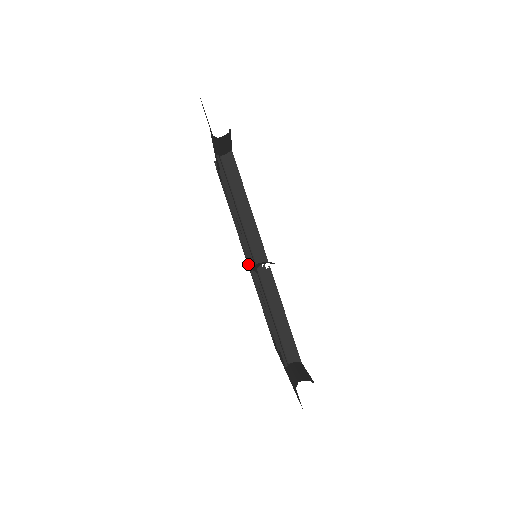
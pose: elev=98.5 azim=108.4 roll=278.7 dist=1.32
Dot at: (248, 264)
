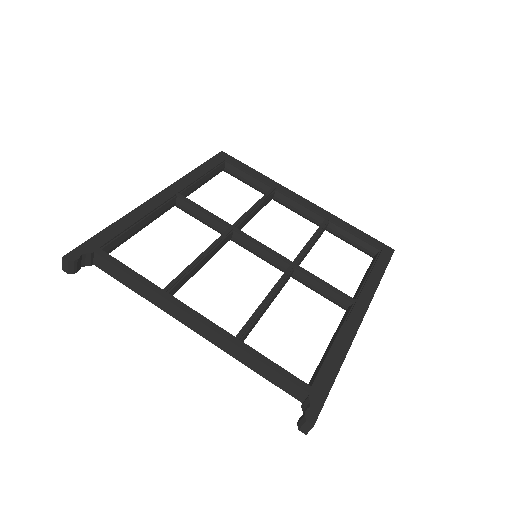
Dot at: (173, 206)
